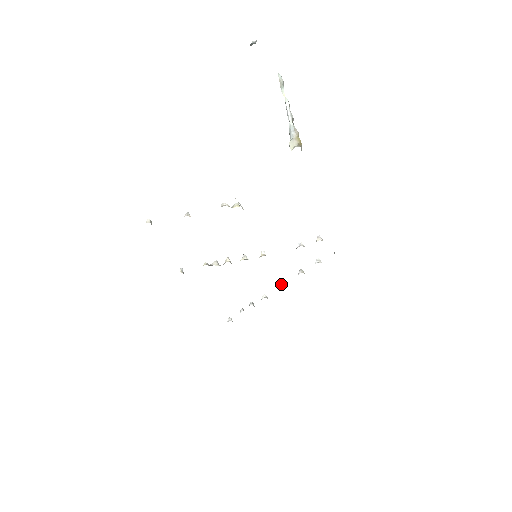
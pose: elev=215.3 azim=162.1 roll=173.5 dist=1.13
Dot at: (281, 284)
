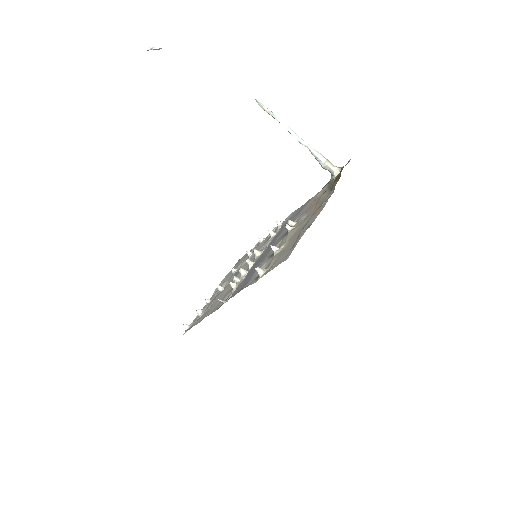
Dot at: (235, 270)
